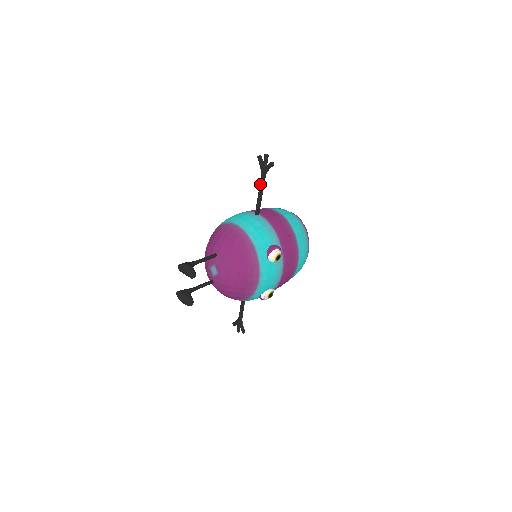
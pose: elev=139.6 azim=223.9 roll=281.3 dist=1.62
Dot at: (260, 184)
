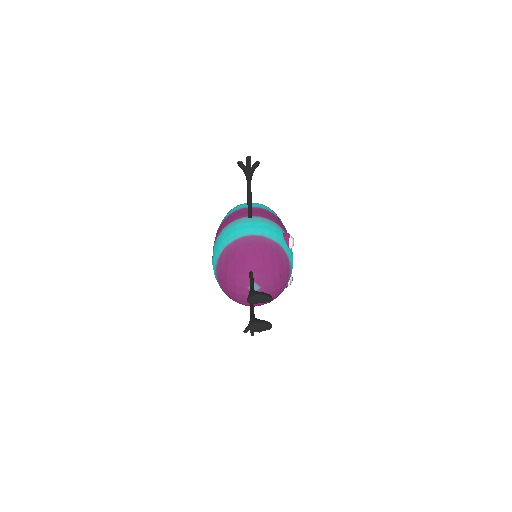
Dot at: (249, 187)
